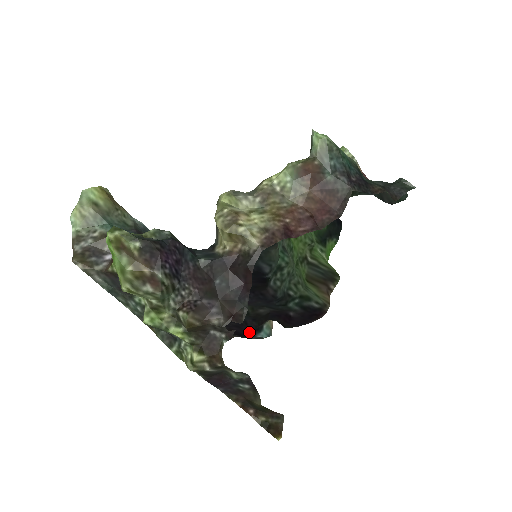
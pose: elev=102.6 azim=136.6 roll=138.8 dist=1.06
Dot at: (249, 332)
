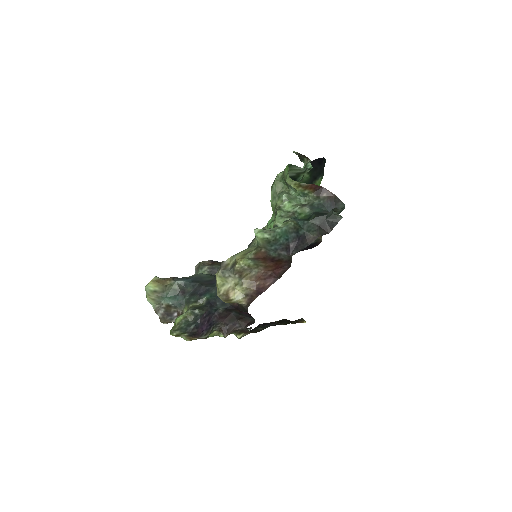
Dot at: occluded
